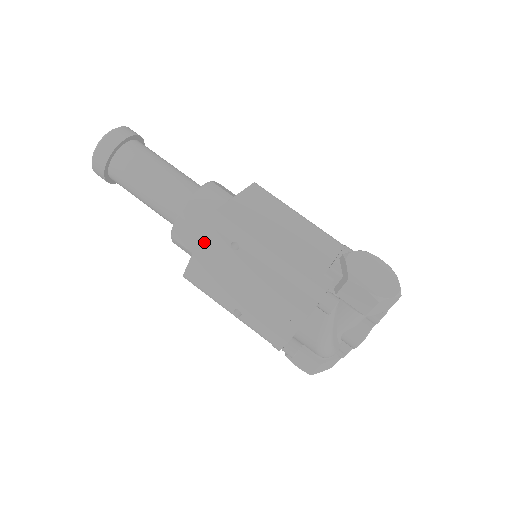
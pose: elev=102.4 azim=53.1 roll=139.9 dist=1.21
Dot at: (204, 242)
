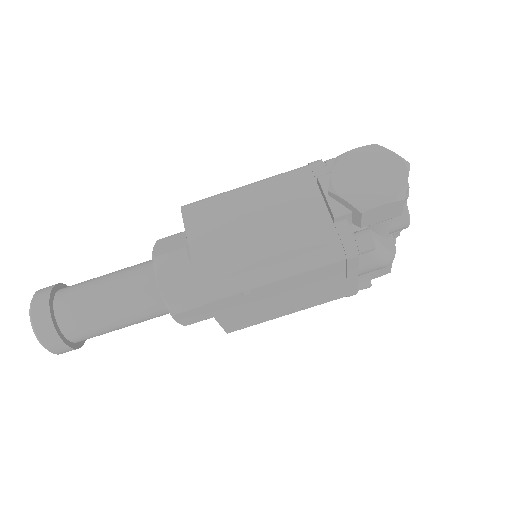
Dot at: (218, 312)
